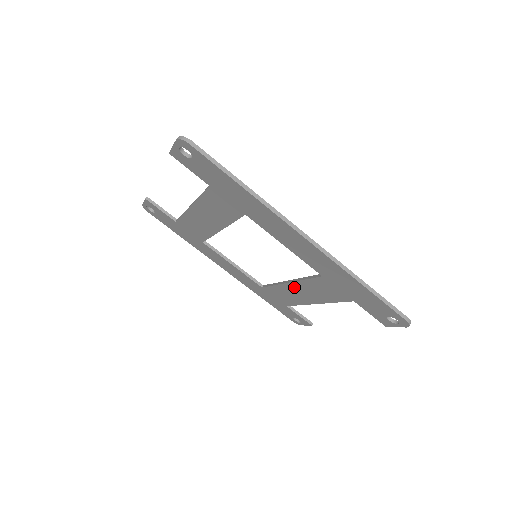
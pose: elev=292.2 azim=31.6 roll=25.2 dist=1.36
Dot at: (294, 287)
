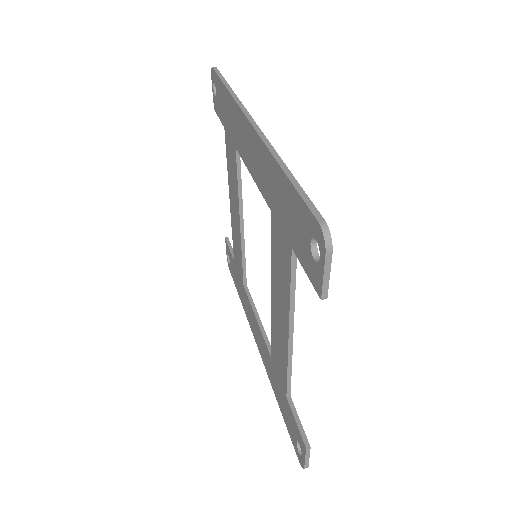
Dot at: (274, 301)
